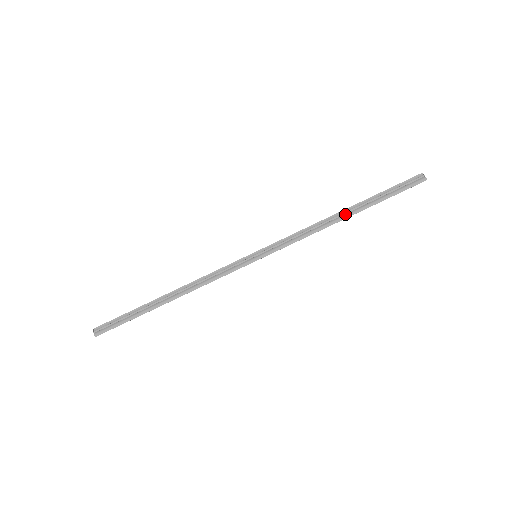
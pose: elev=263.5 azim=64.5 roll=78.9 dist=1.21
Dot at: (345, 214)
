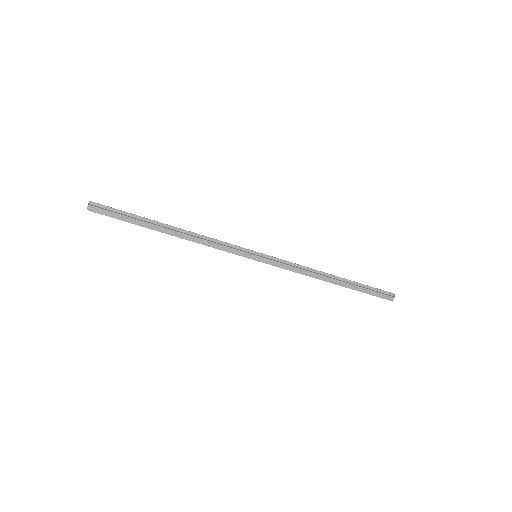
Dot at: (333, 280)
